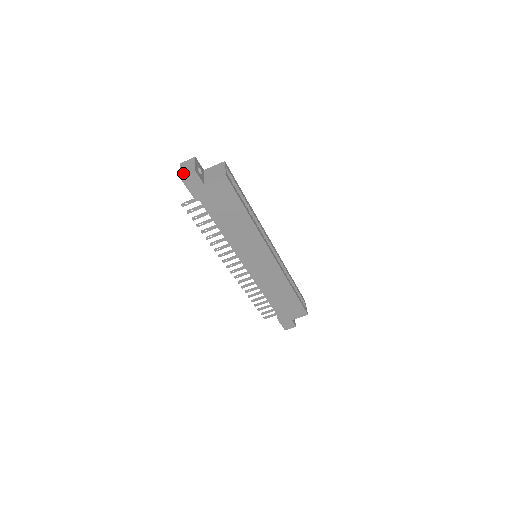
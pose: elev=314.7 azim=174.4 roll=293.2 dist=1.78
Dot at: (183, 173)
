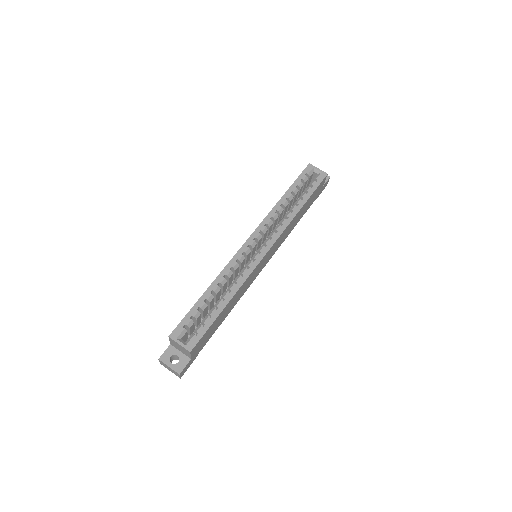
Dot at: (176, 375)
